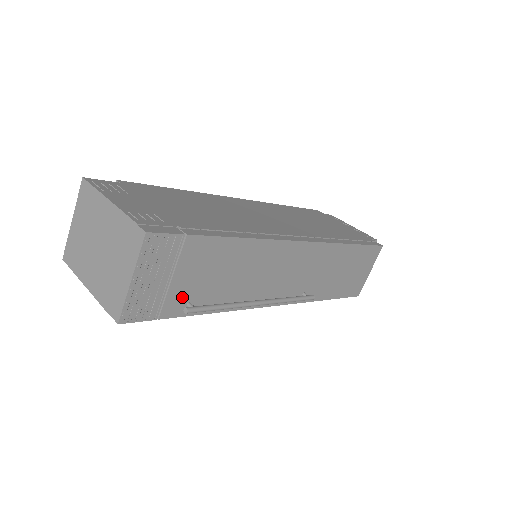
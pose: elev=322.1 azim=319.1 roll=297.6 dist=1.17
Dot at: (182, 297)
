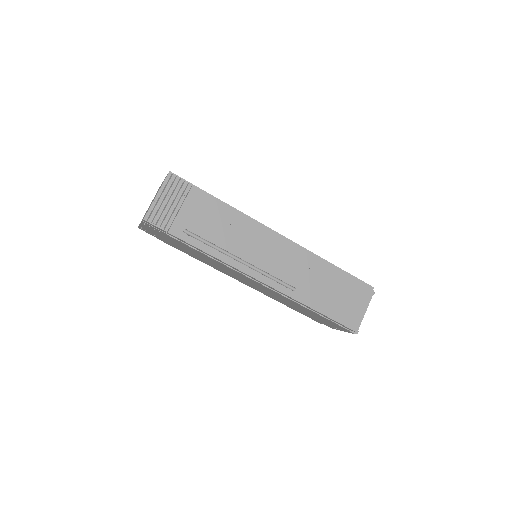
Dot at: (185, 226)
